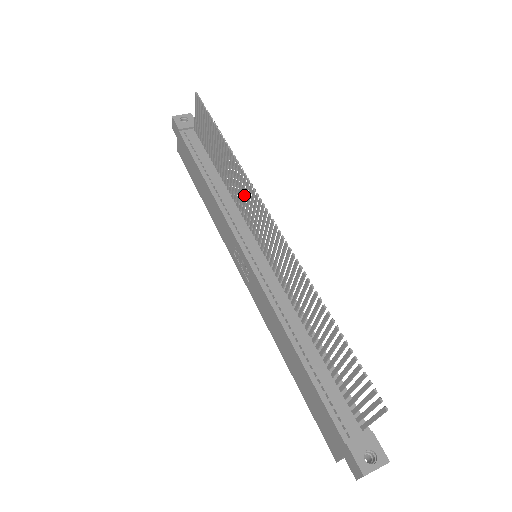
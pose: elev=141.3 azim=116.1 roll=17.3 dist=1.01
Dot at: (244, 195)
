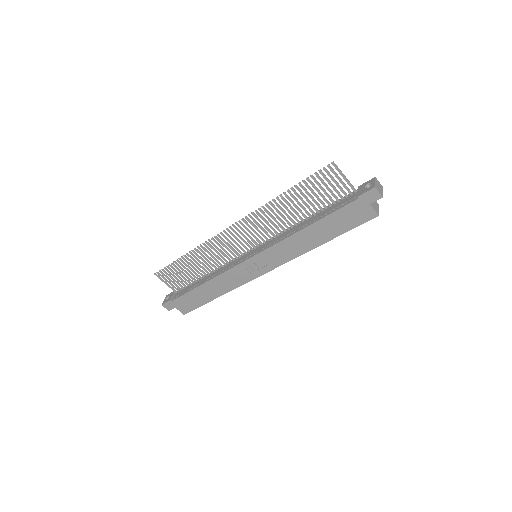
Dot at: occluded
